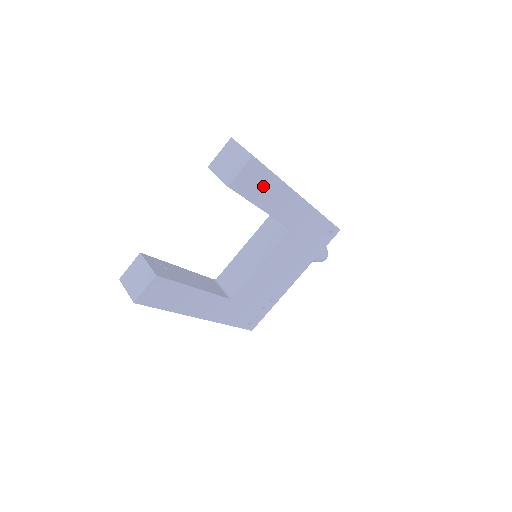
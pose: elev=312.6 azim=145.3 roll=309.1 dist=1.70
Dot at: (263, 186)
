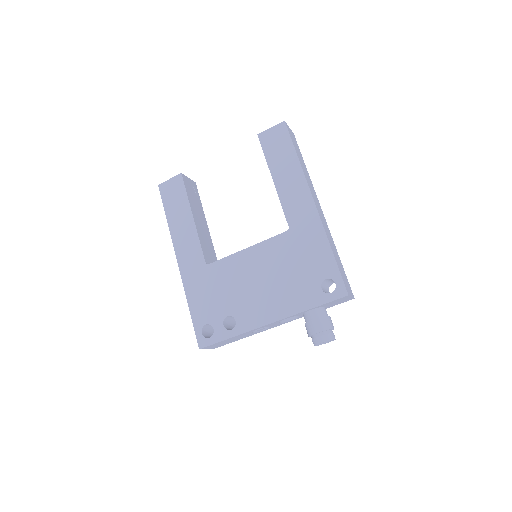
Dot at: (282, 155)
